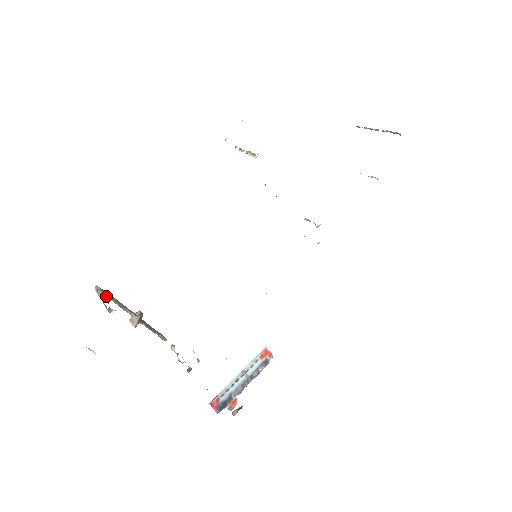
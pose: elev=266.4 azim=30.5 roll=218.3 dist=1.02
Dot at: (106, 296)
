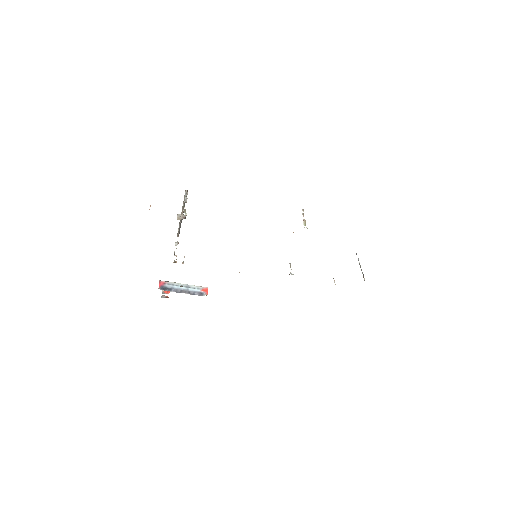
Dot at: occluded
